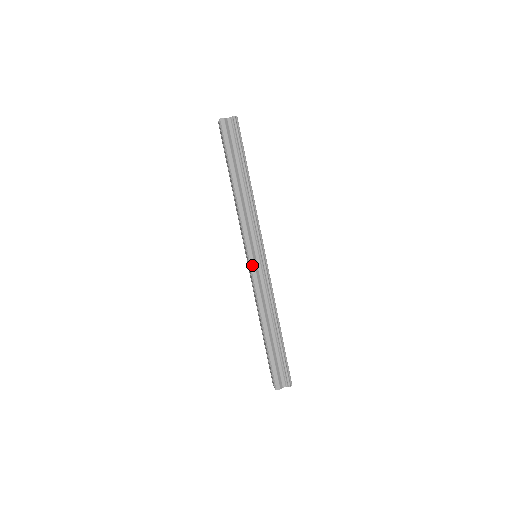
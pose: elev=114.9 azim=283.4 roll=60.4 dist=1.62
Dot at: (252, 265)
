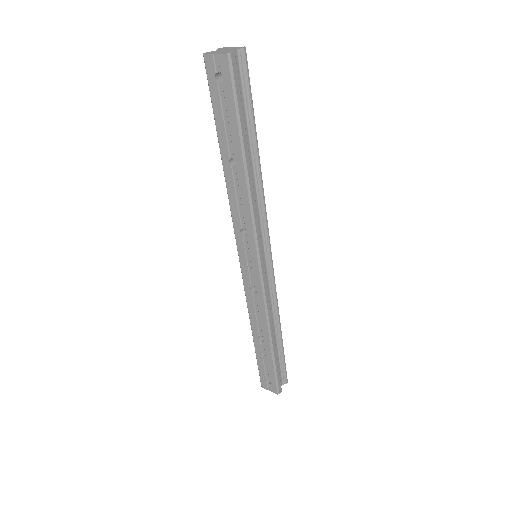
Dot at: (263, 272)
